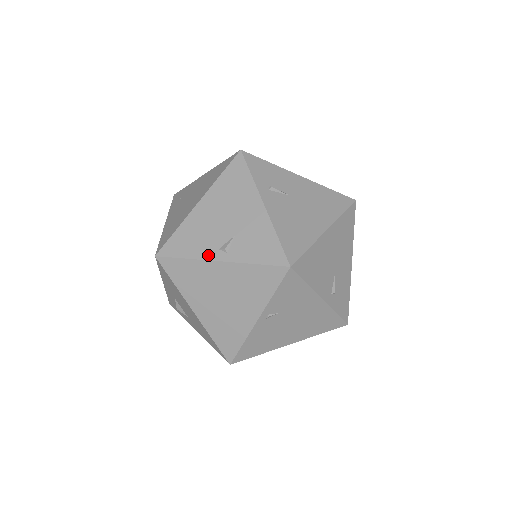
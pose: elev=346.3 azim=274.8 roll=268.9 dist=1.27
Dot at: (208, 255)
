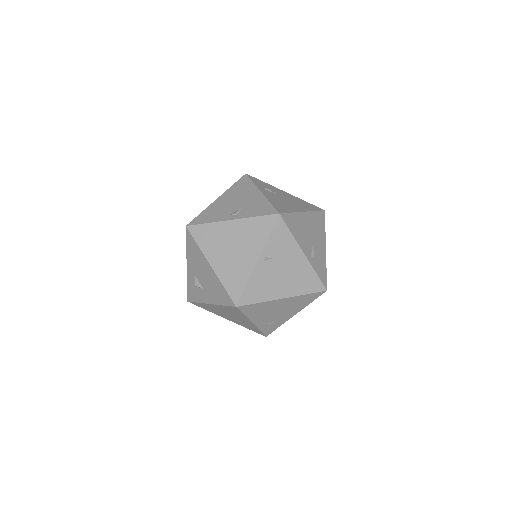
Dot at: (223, 219)
